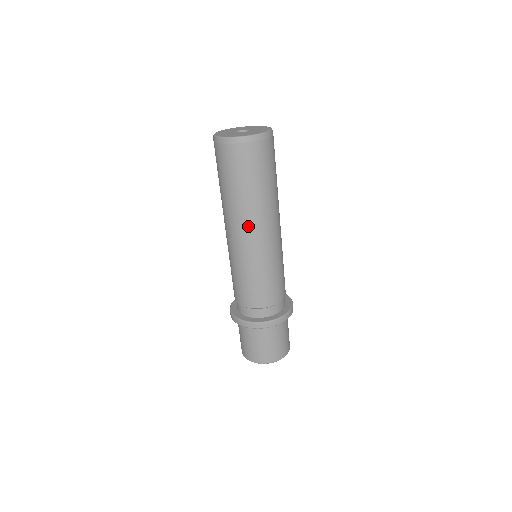
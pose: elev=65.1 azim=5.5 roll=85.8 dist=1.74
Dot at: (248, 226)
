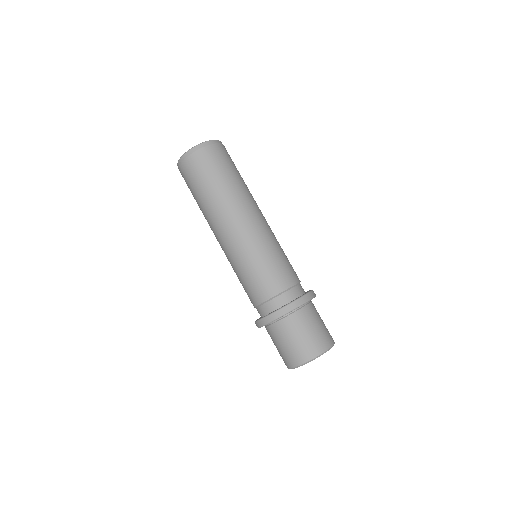
Dot at: (214, 229)
